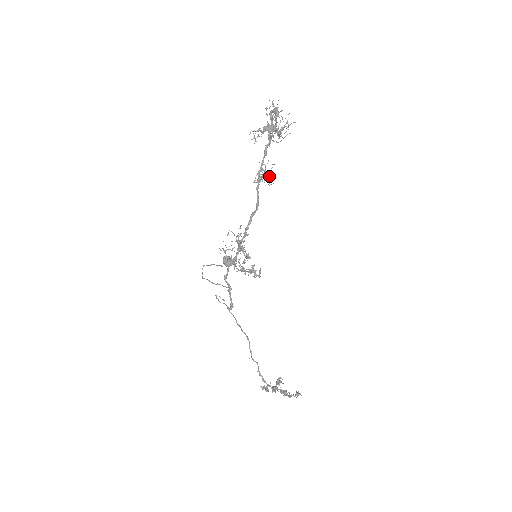
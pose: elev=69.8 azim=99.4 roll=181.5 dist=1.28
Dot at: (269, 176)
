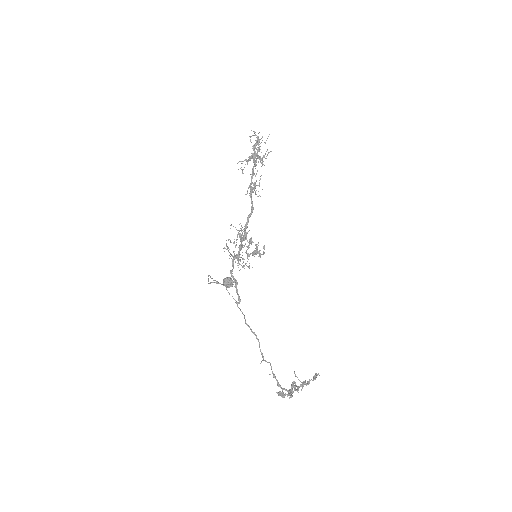
Dot at: occluded
